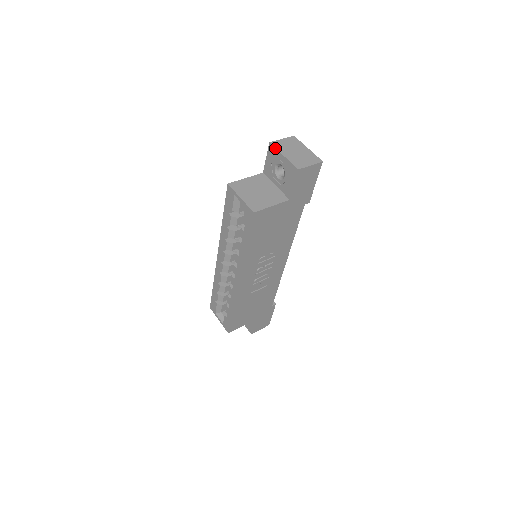
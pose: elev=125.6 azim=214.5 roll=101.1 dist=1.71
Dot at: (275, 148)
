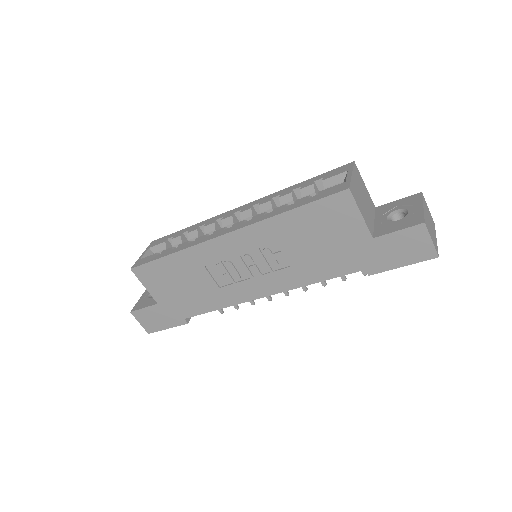
Dot at: (422, 198)
